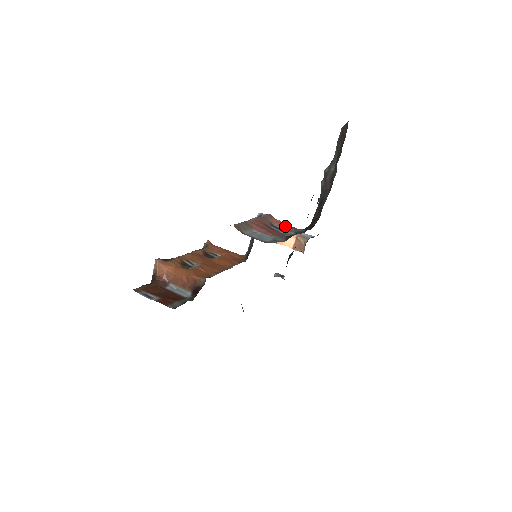
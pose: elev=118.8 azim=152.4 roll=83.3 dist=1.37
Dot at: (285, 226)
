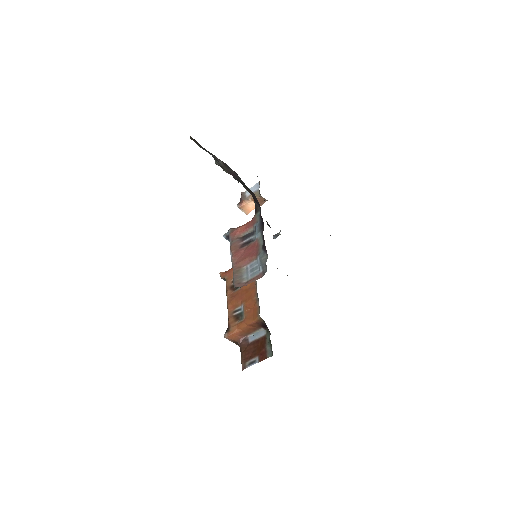
Dot at: (248, 228)
